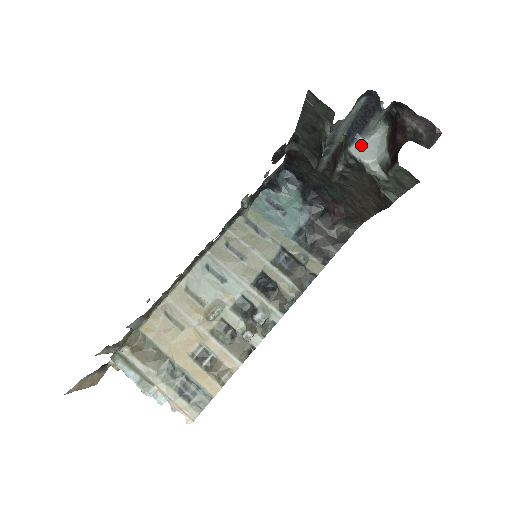
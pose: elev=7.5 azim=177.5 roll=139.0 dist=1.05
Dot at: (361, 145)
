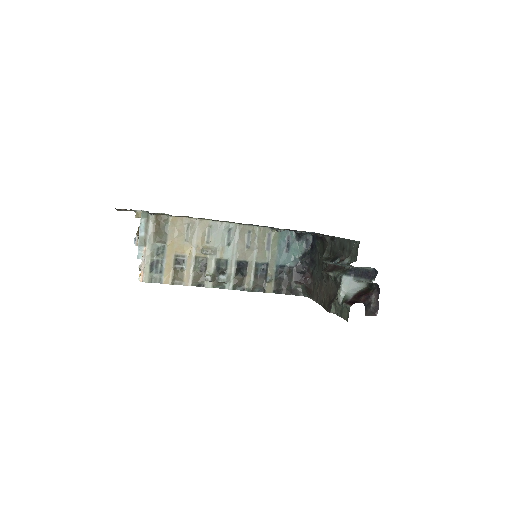
Dot at: (349, 280)
